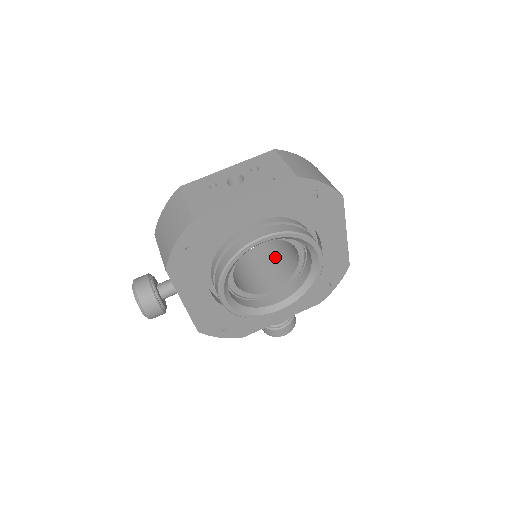
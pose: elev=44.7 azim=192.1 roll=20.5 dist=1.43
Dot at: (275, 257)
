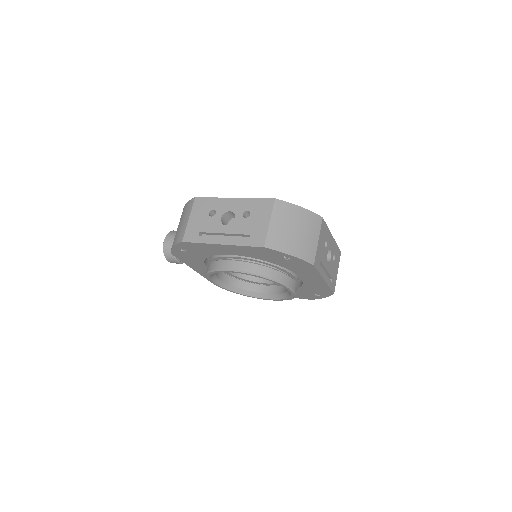
Dot at: occluded
